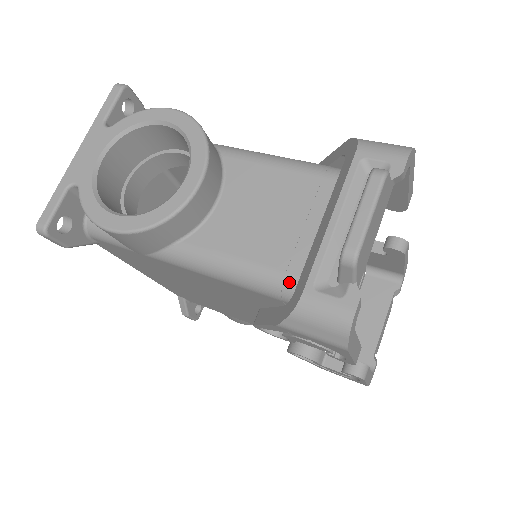
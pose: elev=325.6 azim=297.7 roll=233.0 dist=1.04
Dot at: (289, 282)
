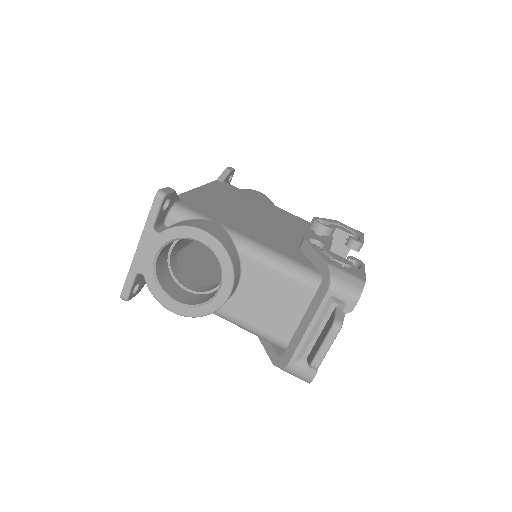
Dot at: (281, 344)
